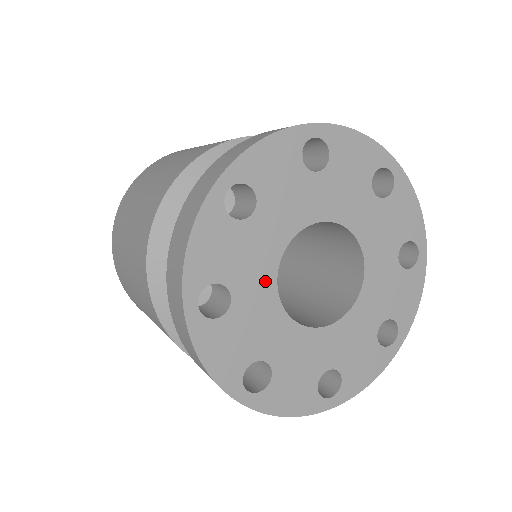
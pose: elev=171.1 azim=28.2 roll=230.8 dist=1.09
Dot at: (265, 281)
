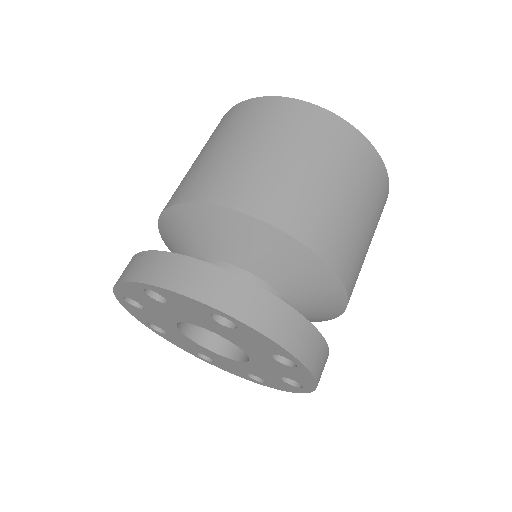
Dot at: (177, 332)
